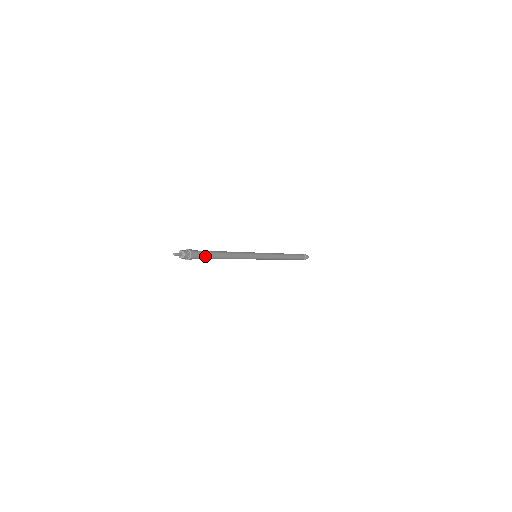
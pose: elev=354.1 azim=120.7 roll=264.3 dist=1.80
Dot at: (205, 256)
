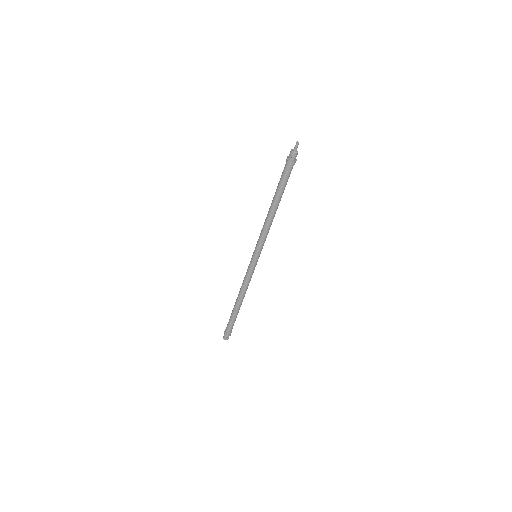
Dot at: occluded
